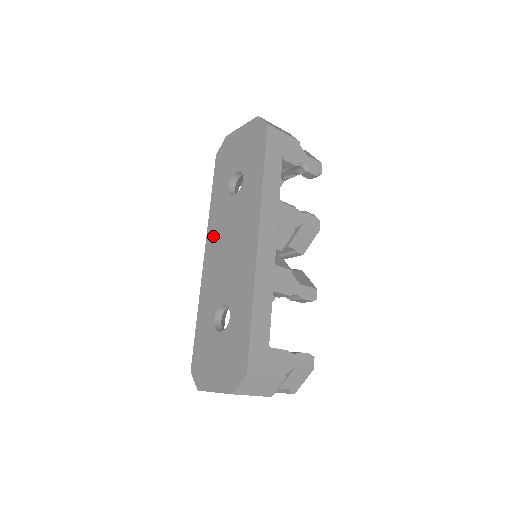
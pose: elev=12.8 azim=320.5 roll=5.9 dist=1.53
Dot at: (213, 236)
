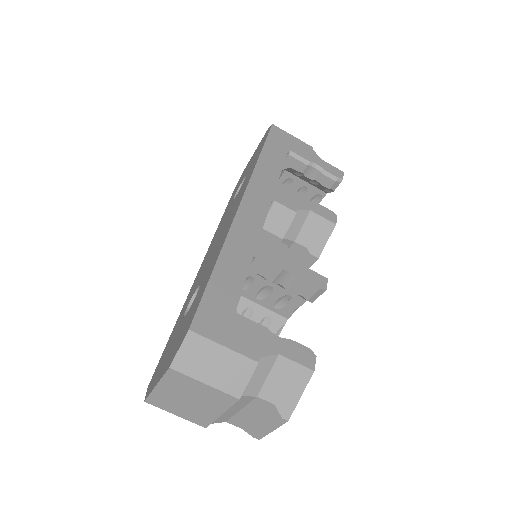
Dot at: (211, 244)
